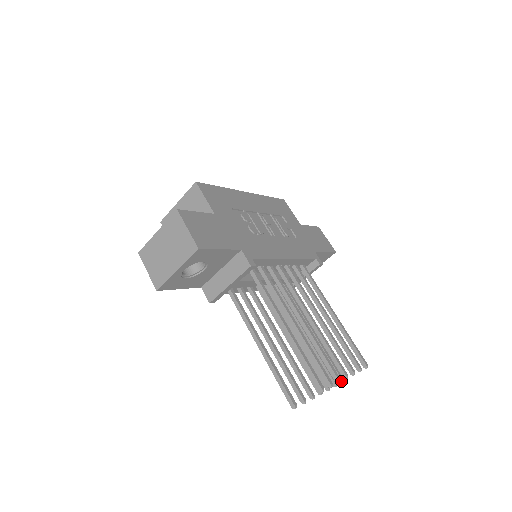
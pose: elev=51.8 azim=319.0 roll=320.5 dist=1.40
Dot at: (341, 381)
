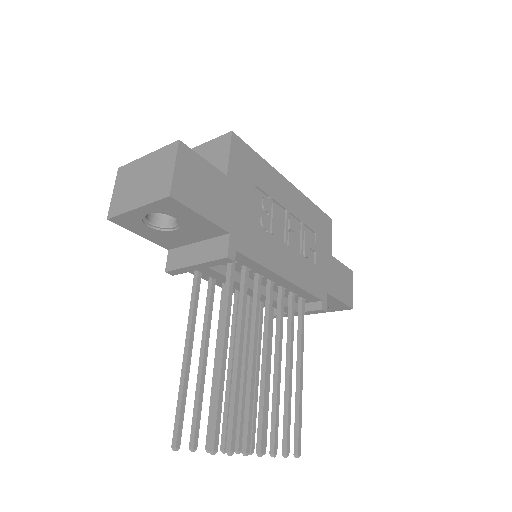
Dot at: occluded
